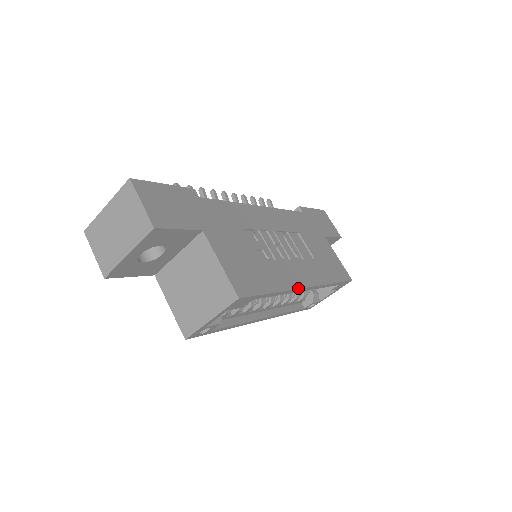
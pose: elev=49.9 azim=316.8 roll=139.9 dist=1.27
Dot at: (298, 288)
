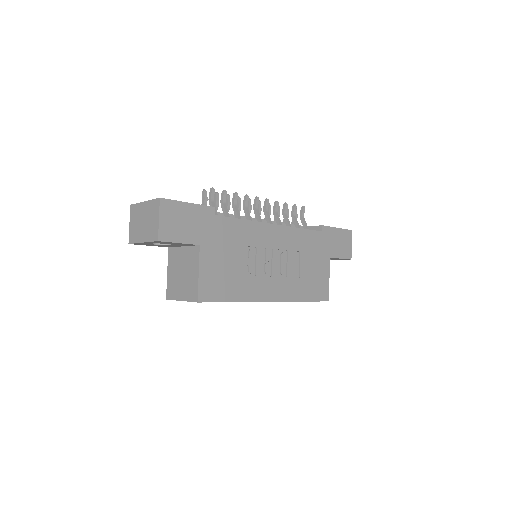
Dot at: (261, 301)
